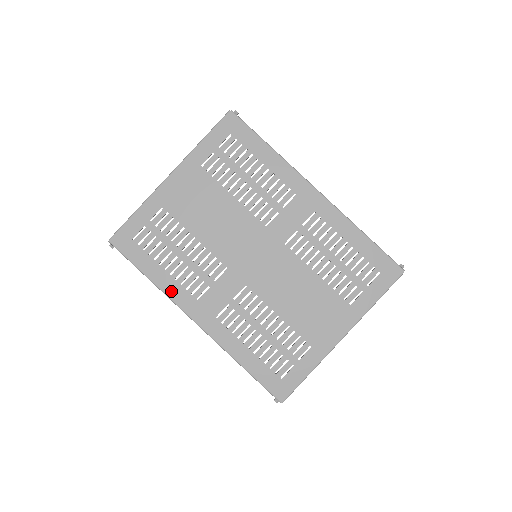
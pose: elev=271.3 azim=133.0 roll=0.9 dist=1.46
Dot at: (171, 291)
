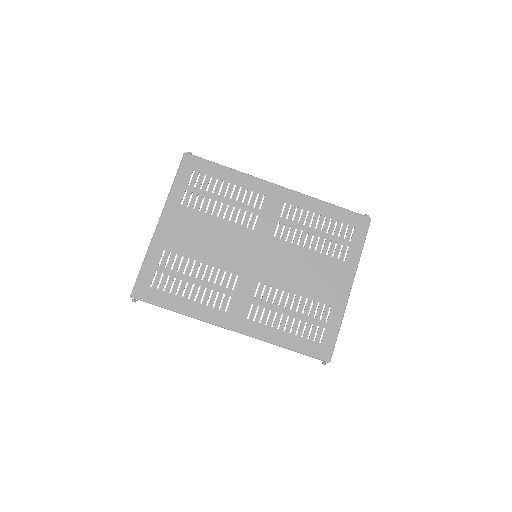
Dot at: (201, 314)
